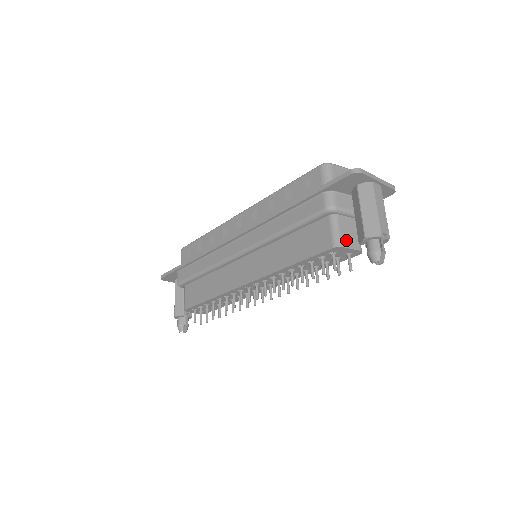
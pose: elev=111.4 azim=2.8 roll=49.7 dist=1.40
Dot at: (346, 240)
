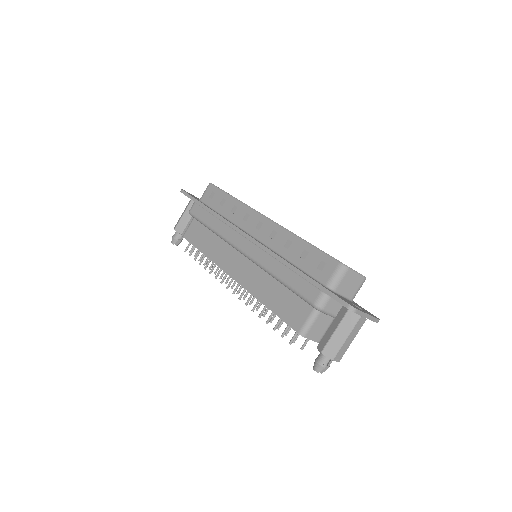
Dot at: (312, 333)
